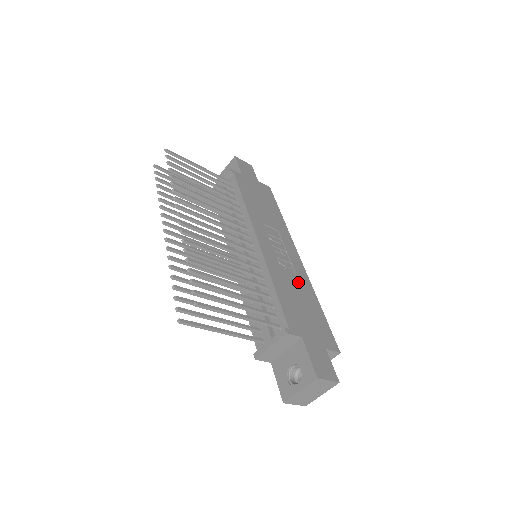
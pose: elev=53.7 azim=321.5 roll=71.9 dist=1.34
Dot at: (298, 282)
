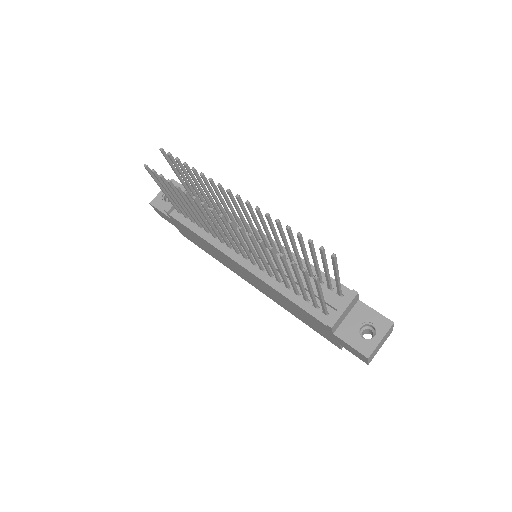
Dot at: occluded
